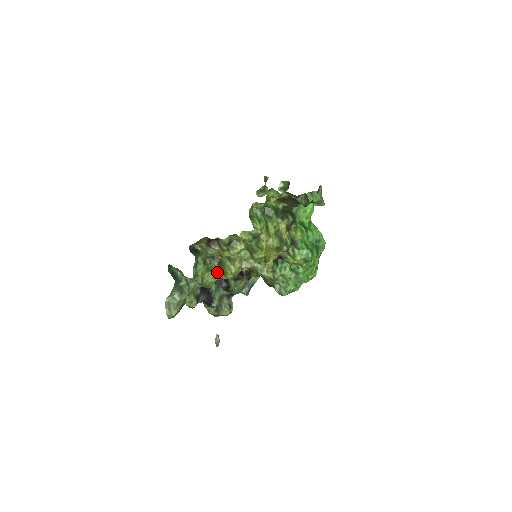
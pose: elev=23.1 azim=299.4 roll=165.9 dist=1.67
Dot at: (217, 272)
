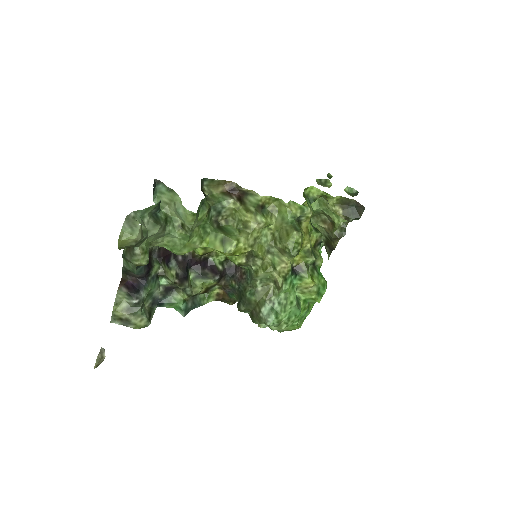
Dot at: (210, 237)
